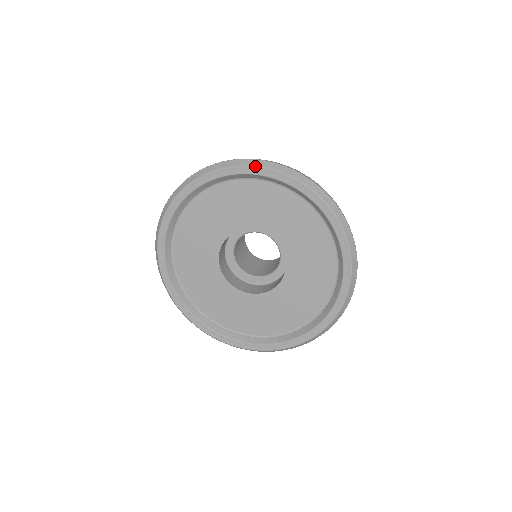
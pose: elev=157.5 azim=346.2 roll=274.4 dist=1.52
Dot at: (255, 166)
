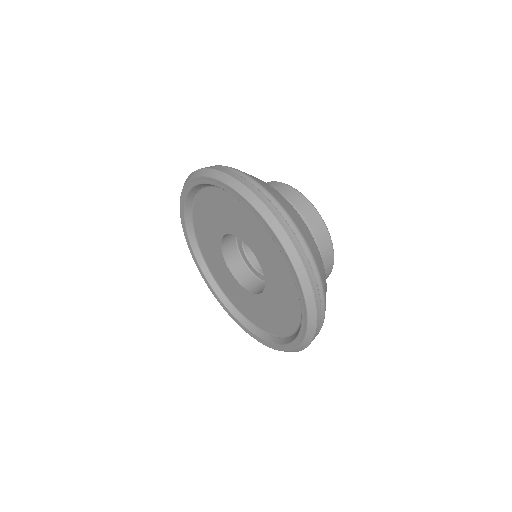
Dot at: (302, 290)
